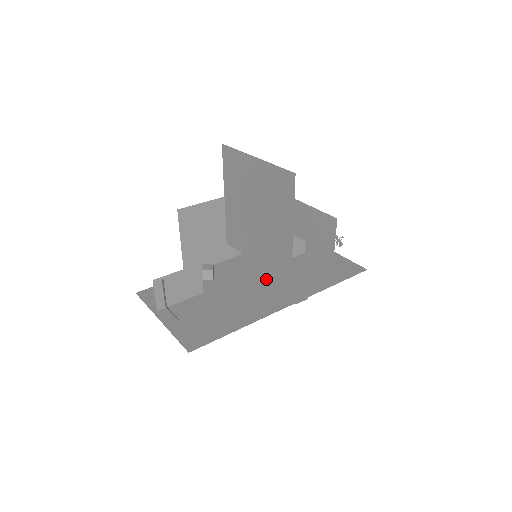
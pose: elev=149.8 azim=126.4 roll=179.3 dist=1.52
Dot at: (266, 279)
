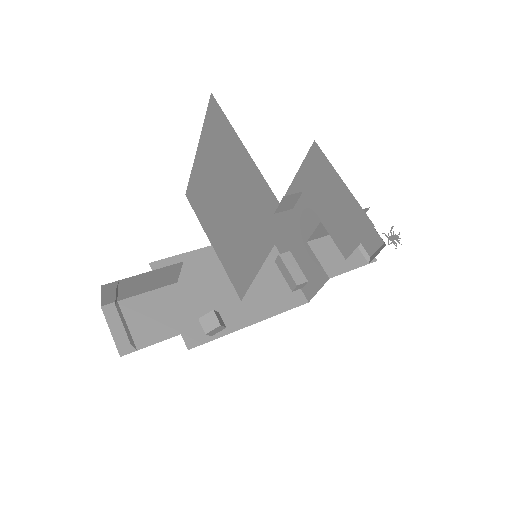
Dot at: occluded
